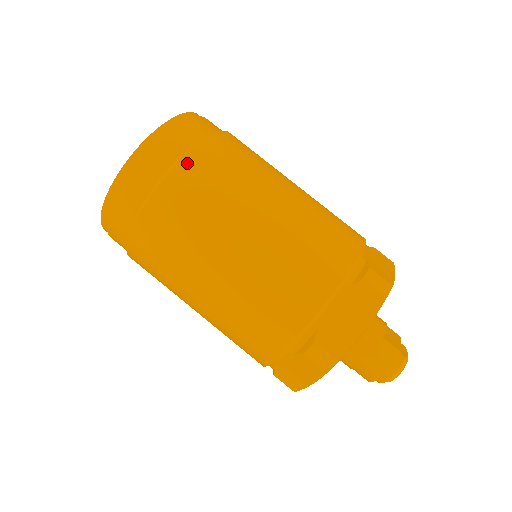
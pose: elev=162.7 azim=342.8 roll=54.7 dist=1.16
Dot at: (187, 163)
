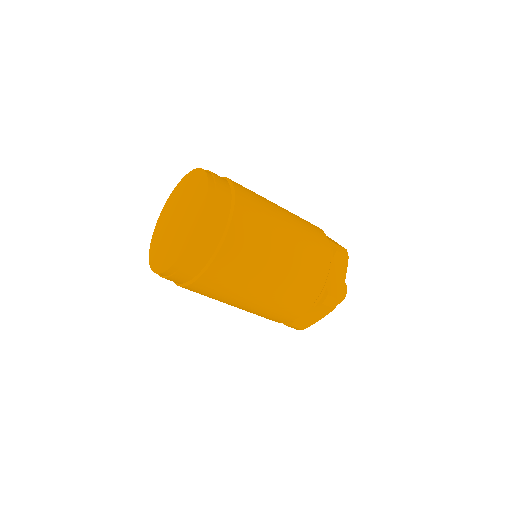
Dot at: (211, 270)
